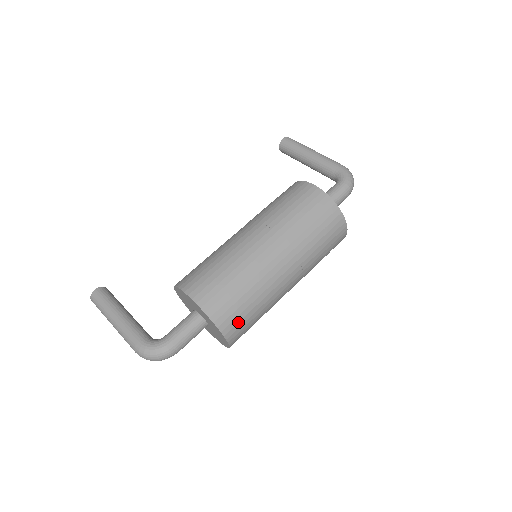
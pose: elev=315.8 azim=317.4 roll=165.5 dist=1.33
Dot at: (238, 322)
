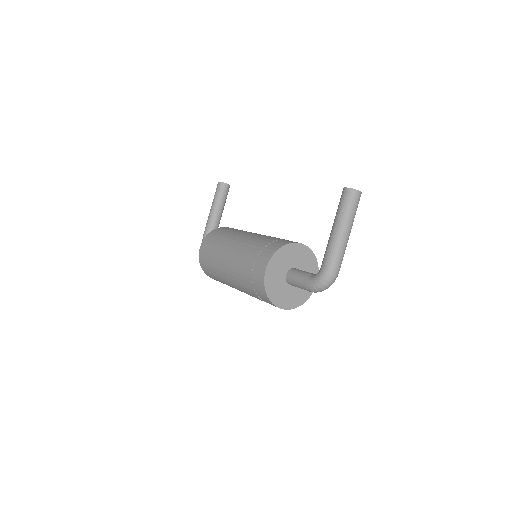
Dot at: (215, 279)
